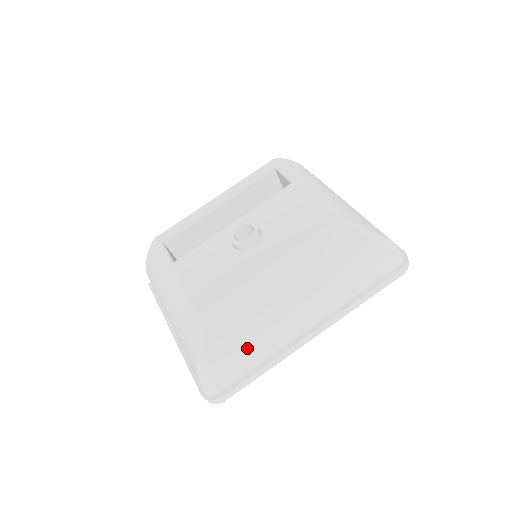
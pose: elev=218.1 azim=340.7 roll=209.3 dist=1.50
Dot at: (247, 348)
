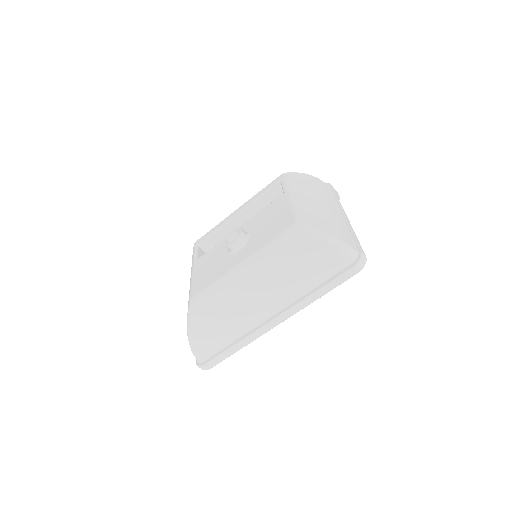
Dot at: (220, 327)
